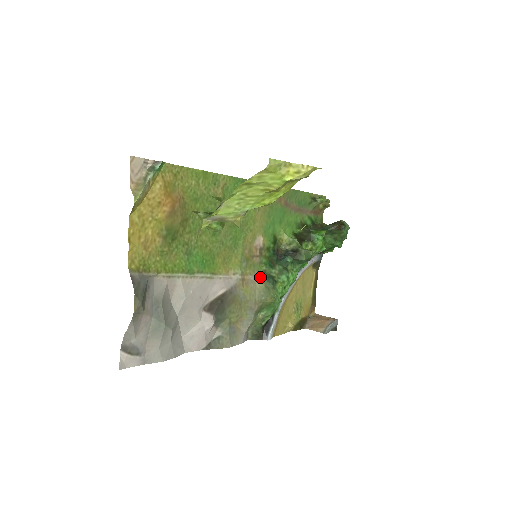
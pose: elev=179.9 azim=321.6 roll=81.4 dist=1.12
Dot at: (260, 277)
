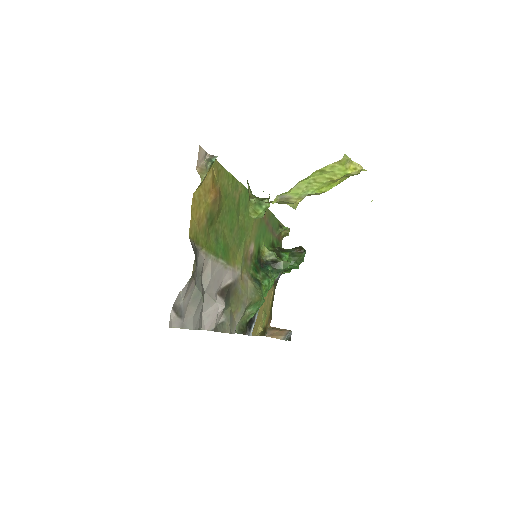
Dot at: (250, 278)
